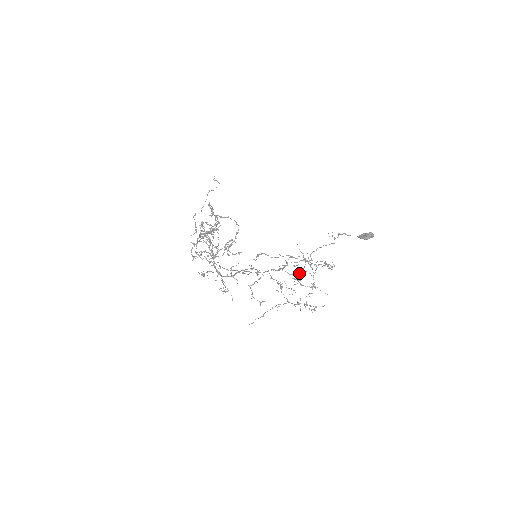
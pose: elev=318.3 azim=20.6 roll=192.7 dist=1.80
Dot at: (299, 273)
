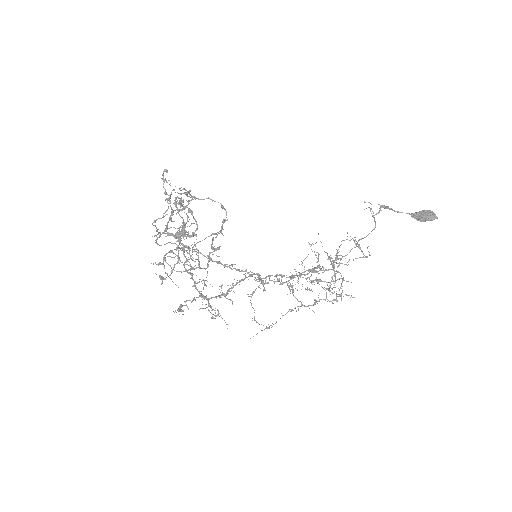
Dot at: (319, 268)
